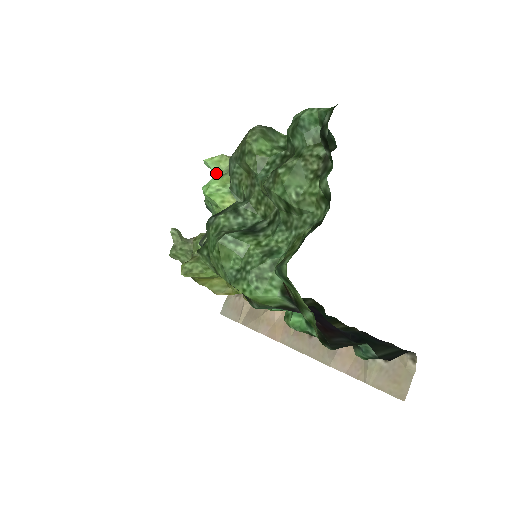
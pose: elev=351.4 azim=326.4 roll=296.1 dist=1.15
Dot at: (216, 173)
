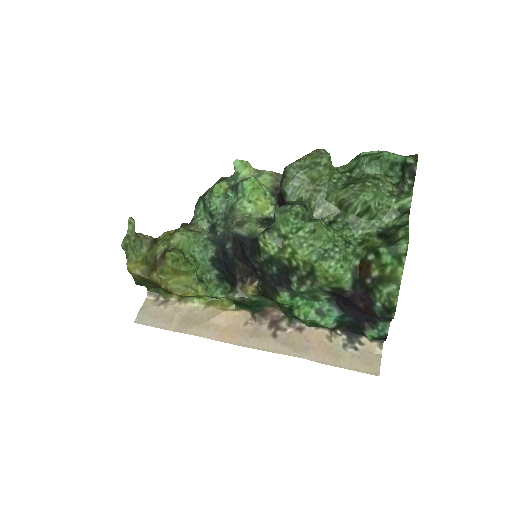
Dot at: (242, 174)
